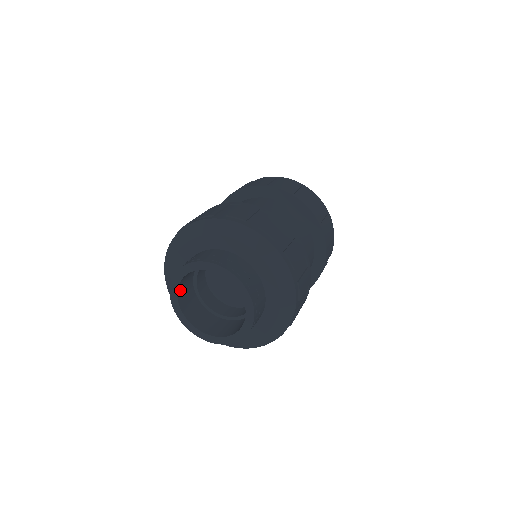
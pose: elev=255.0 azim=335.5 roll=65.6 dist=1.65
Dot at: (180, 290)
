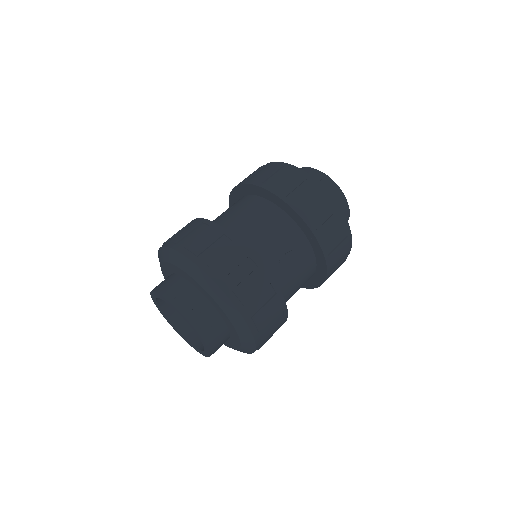
Dot at: (163, 303)
